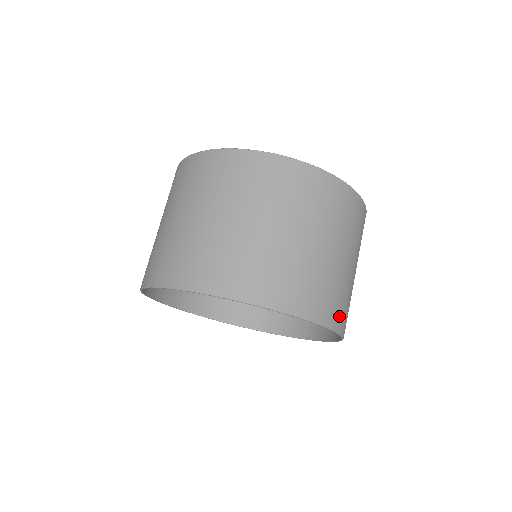
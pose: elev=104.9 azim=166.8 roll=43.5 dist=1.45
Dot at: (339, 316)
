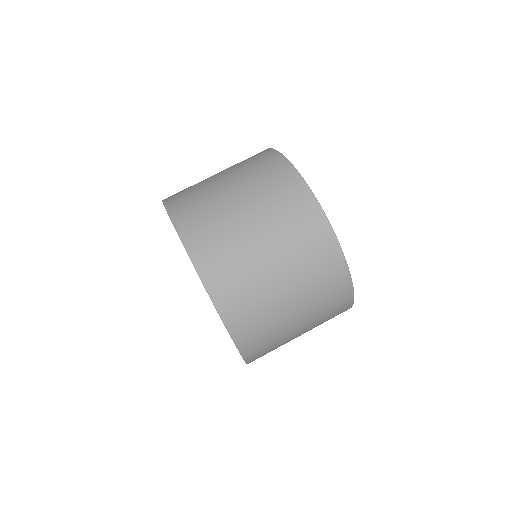
Dot at: (221, 283)
